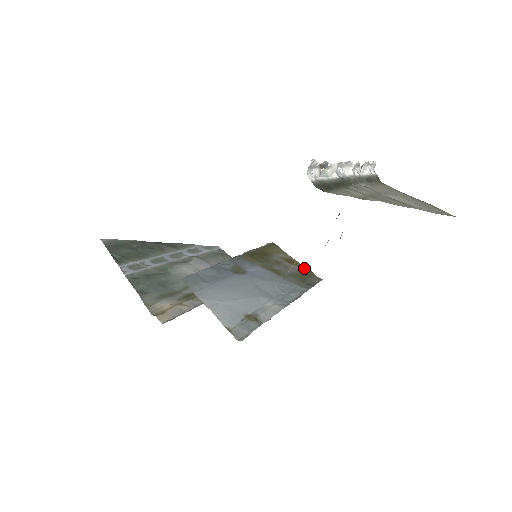
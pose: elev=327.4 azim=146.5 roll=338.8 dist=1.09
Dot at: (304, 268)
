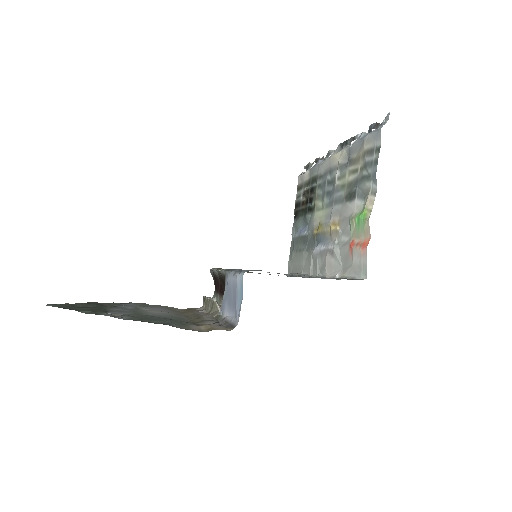
Dot at: occluded
